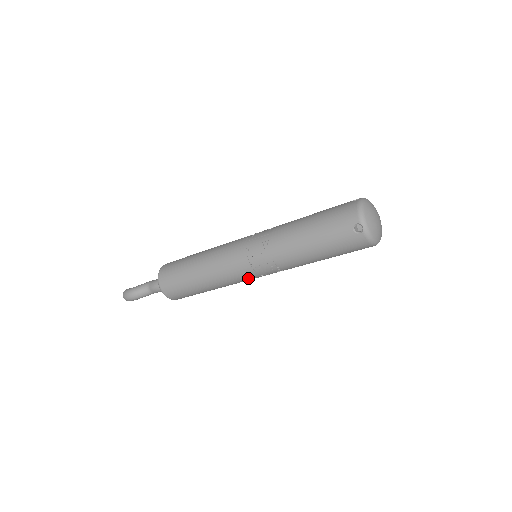
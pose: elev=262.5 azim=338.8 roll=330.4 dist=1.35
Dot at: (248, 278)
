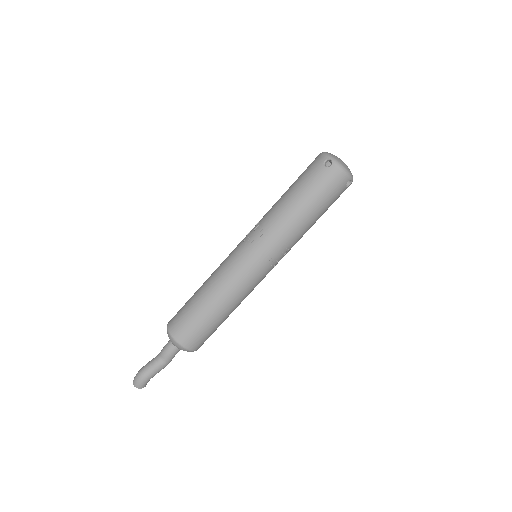
Dot at: (254, 273)
